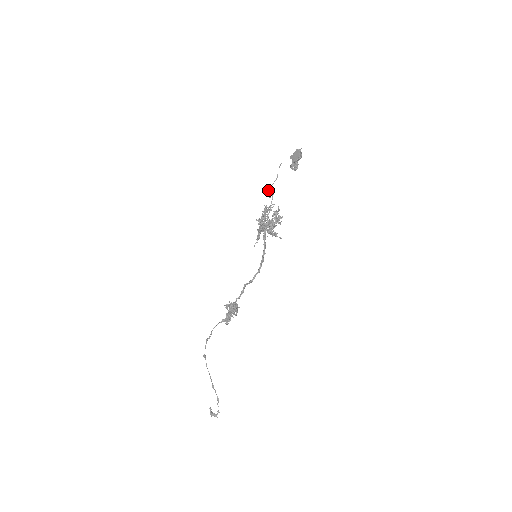
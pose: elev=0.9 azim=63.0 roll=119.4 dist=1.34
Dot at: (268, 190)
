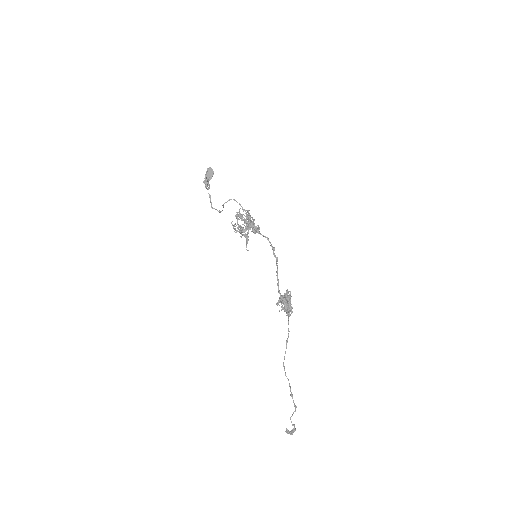
Dot at: occluded
